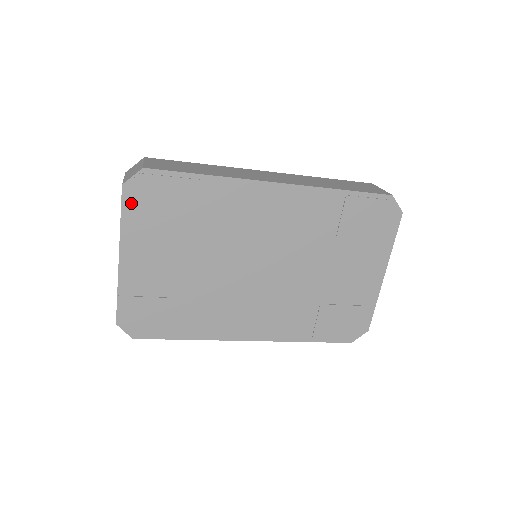
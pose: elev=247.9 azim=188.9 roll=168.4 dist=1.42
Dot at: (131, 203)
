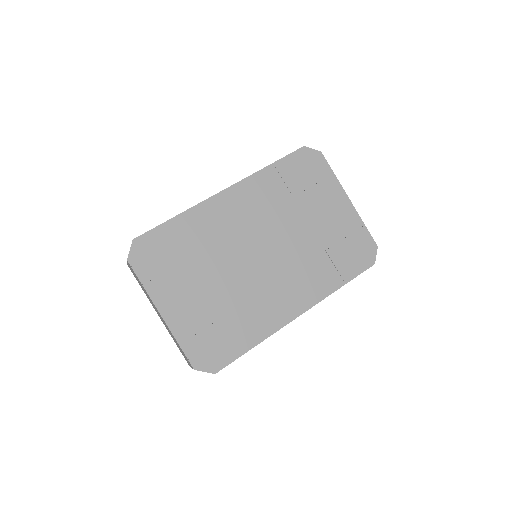
Dot at: (141, 268)
